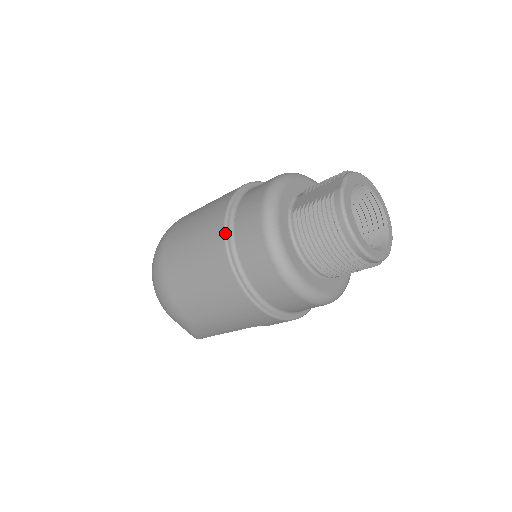
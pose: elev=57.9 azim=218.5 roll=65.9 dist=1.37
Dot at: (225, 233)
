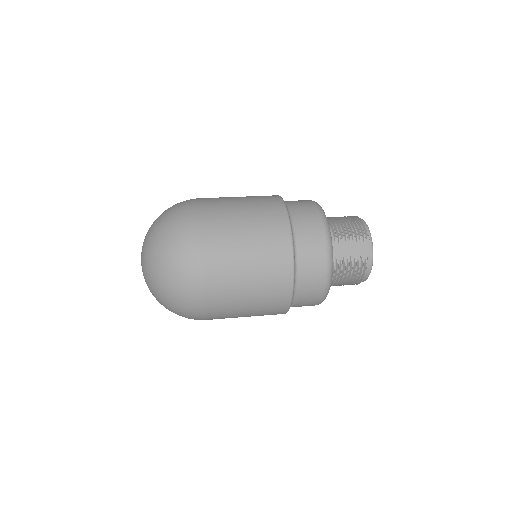
Dot at: occluded
